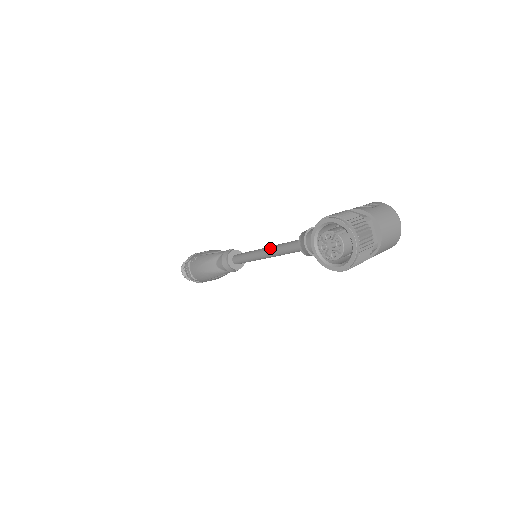
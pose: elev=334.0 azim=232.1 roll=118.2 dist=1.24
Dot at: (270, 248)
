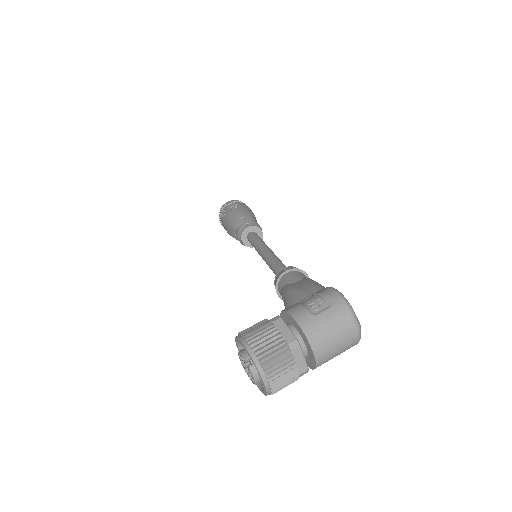
Dot at: (265, 257)
